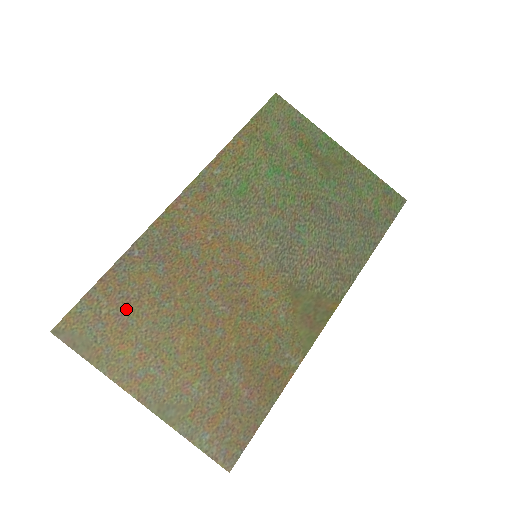
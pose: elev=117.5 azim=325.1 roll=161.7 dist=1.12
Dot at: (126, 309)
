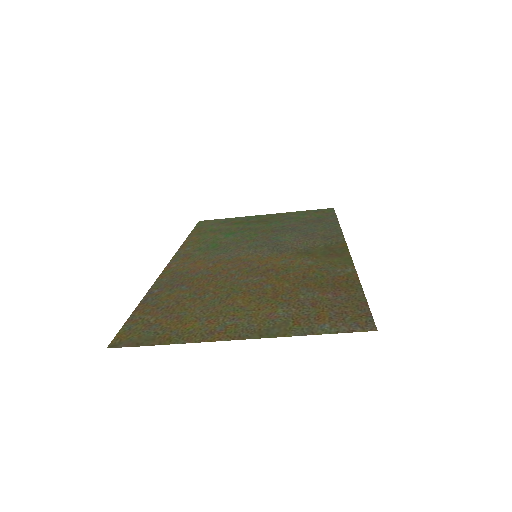
Dot at: (172, 311)
